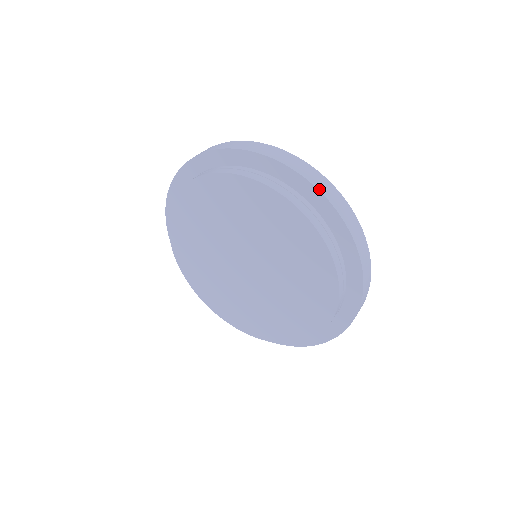
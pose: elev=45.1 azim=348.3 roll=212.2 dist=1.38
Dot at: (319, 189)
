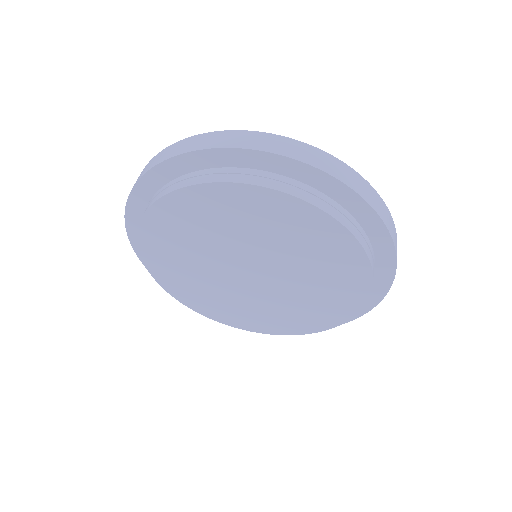
Dot at: (366, 199)
